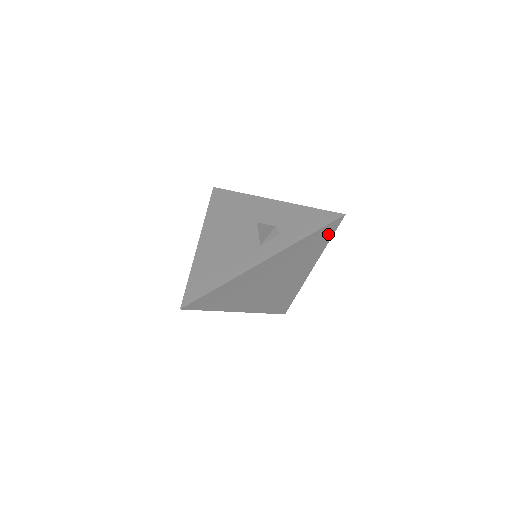
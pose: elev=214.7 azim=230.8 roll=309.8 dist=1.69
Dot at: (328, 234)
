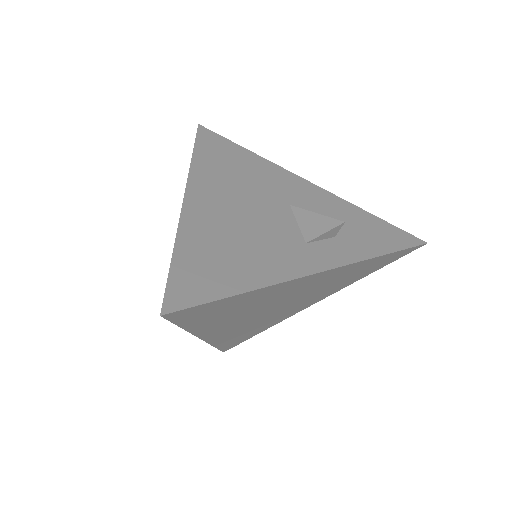
Dot at: (387, 262)
